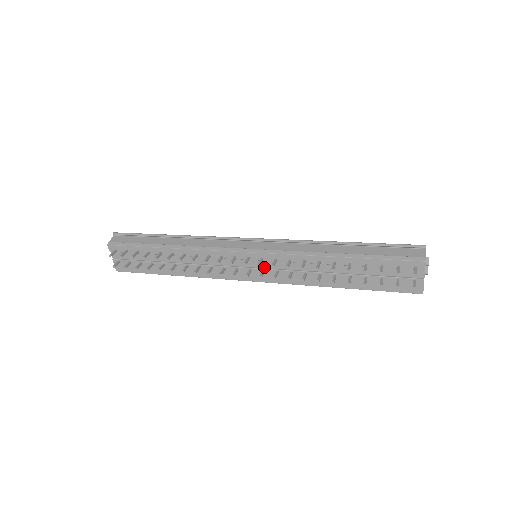
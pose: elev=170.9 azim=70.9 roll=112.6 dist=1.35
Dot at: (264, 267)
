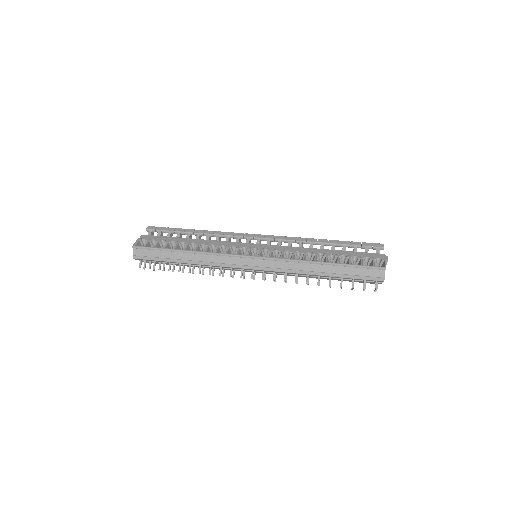
Dot at: occluded
